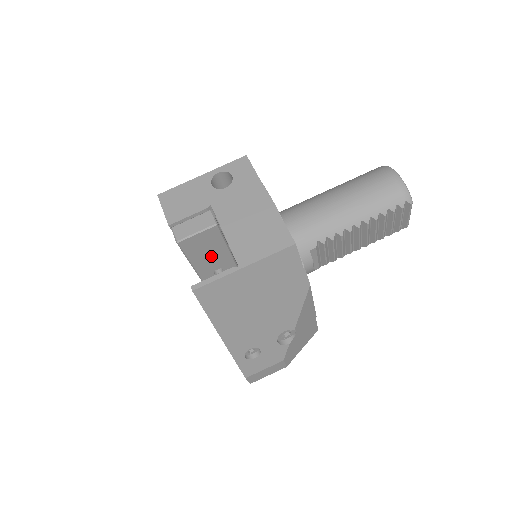
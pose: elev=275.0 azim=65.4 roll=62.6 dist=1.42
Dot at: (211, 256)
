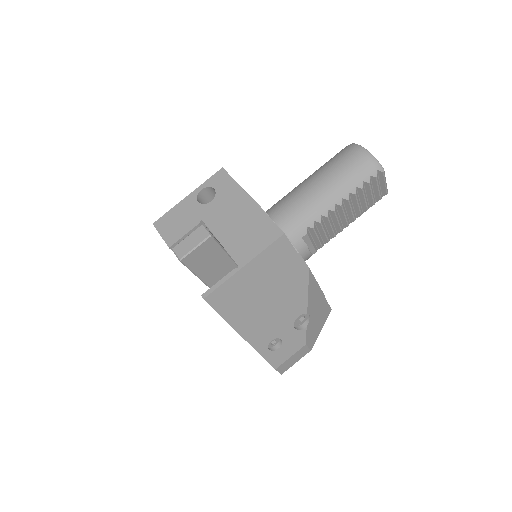
Dot at: (214, 266)
